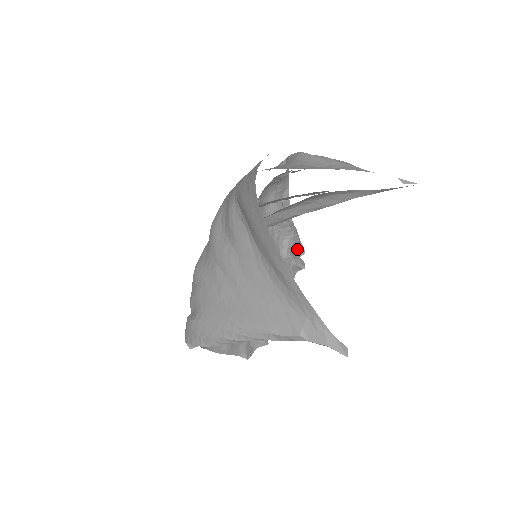
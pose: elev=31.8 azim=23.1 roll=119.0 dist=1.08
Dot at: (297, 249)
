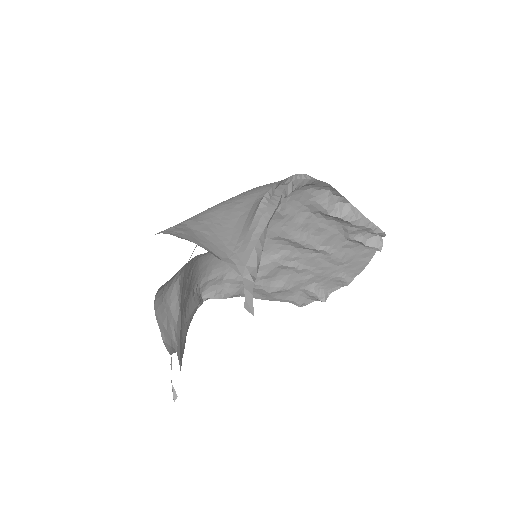
Dot at: (371, 232)
